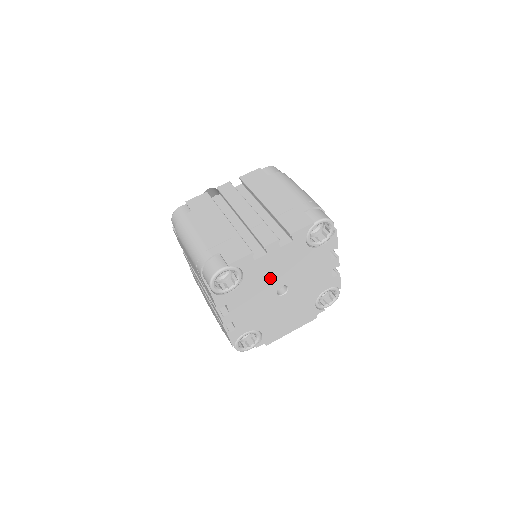
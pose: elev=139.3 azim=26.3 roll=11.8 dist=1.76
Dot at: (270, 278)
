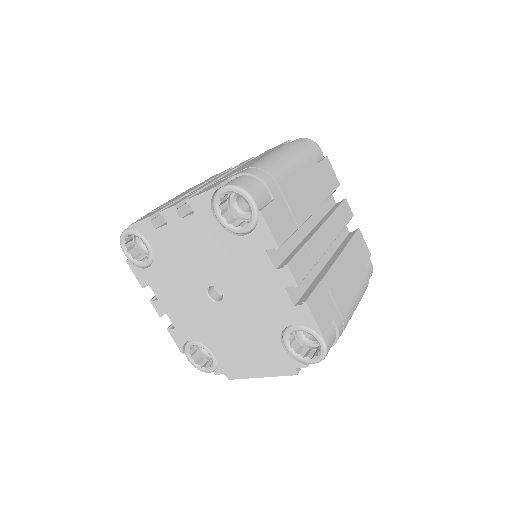
Dot at: (188, 265)
